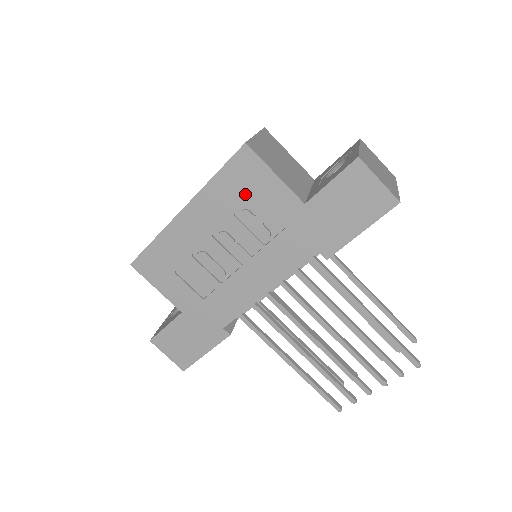
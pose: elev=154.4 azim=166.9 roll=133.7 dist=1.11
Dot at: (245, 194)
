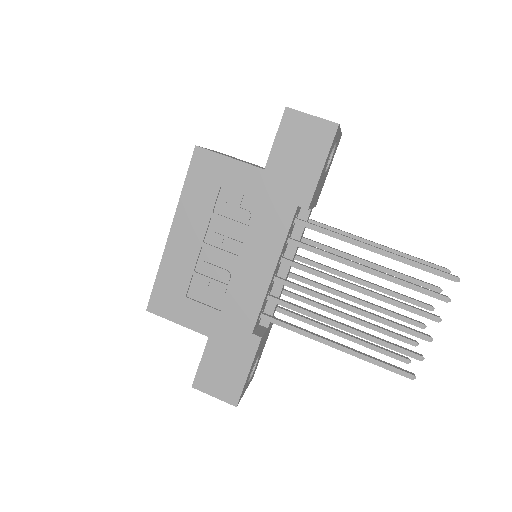
Dot at: (214, 188)
